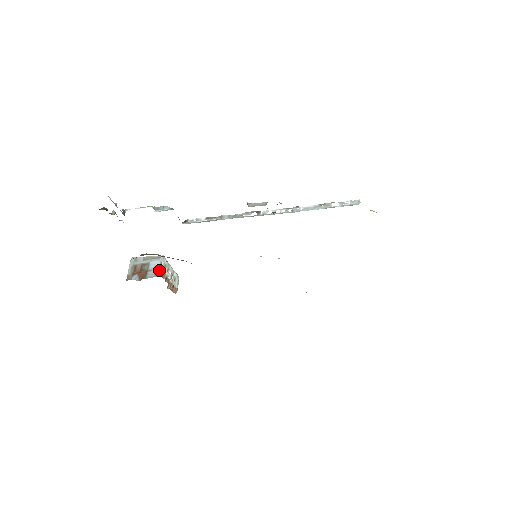
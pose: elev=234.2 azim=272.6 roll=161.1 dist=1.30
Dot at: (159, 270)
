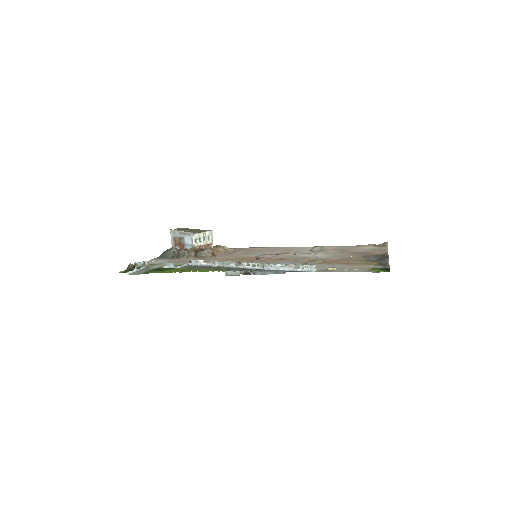
Dot at: (192, 246)
